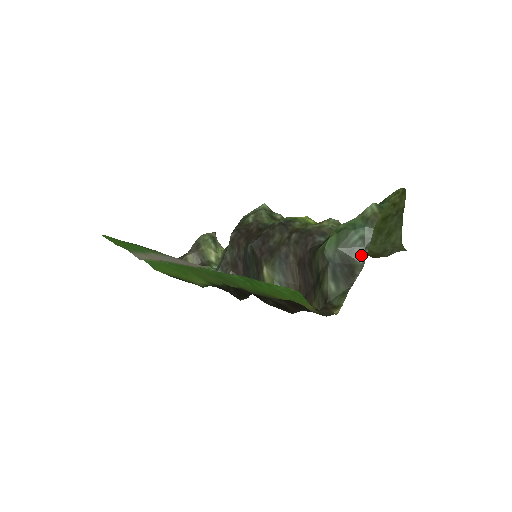
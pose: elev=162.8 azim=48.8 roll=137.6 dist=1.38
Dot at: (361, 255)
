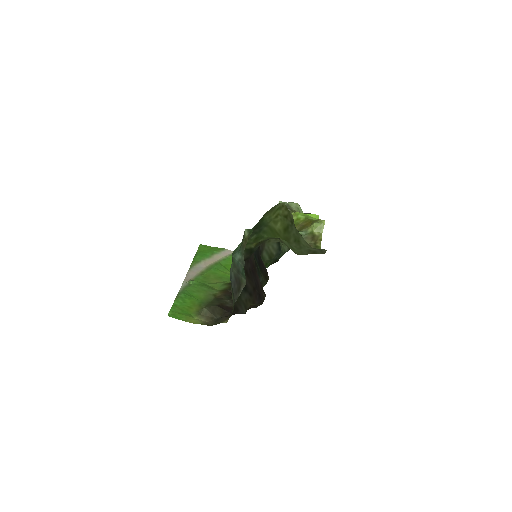
Dot at: (244, 274)
